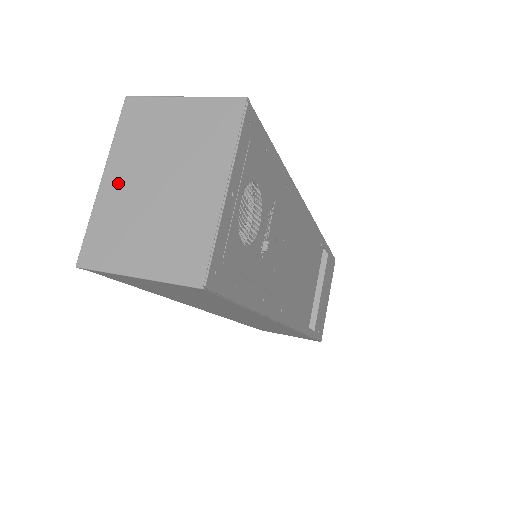
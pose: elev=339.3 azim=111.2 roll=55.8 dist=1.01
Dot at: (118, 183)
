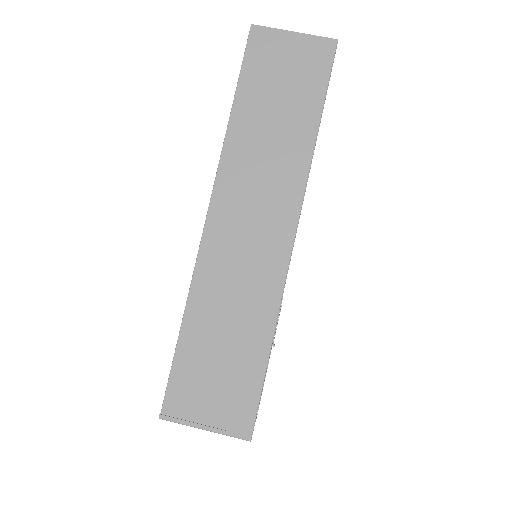
Dot at: occluded
